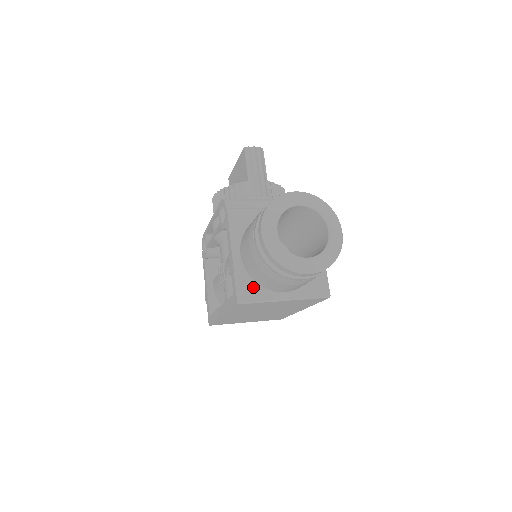
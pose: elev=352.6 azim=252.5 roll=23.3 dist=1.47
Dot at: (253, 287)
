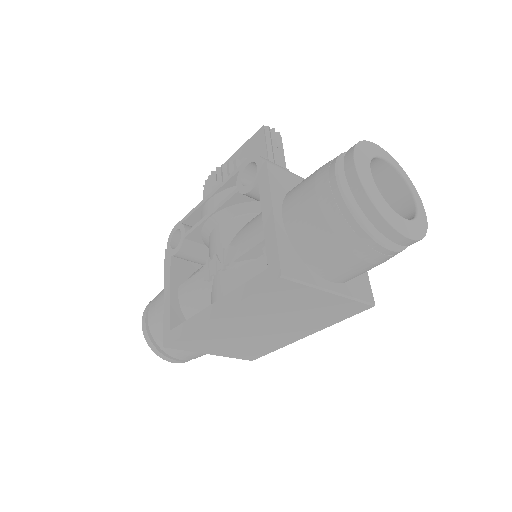
Dot at: (298, 262)
